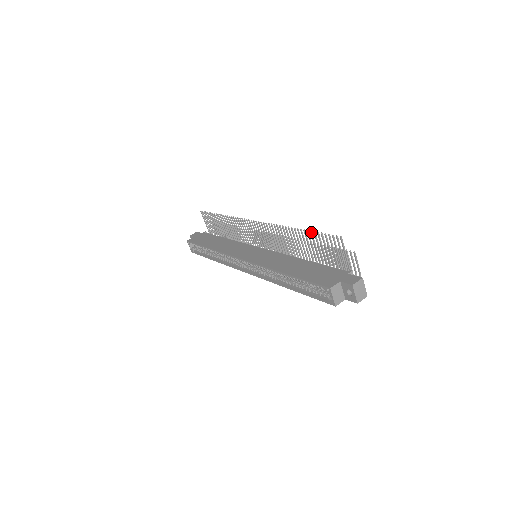
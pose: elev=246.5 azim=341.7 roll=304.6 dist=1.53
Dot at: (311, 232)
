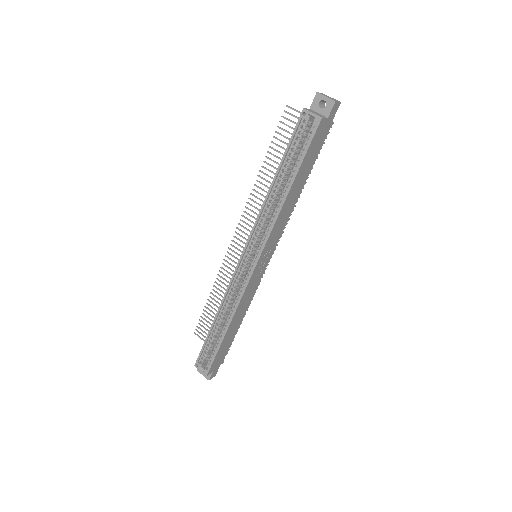
Dot at: (270, 147)
